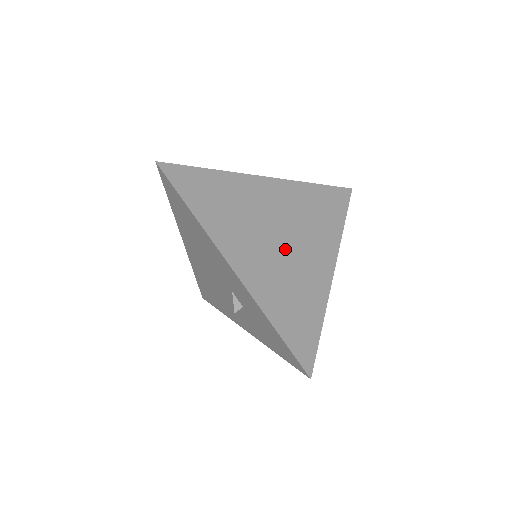
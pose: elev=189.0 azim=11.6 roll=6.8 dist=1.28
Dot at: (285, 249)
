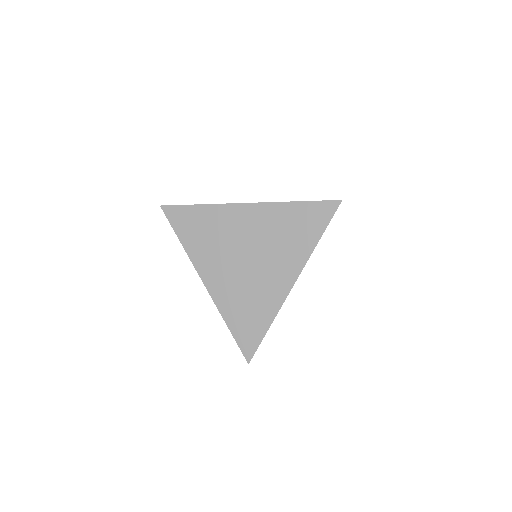
Dot at: (250, 267)
